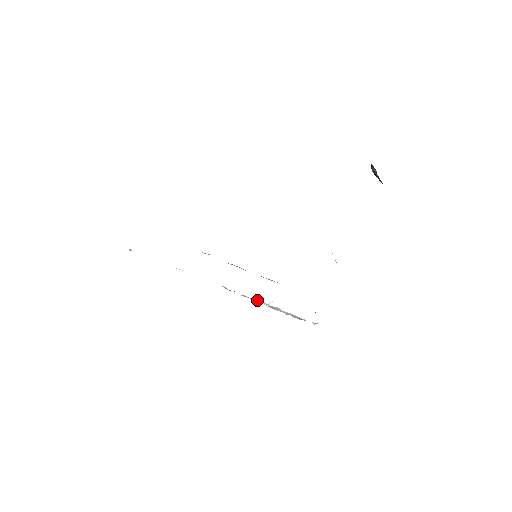
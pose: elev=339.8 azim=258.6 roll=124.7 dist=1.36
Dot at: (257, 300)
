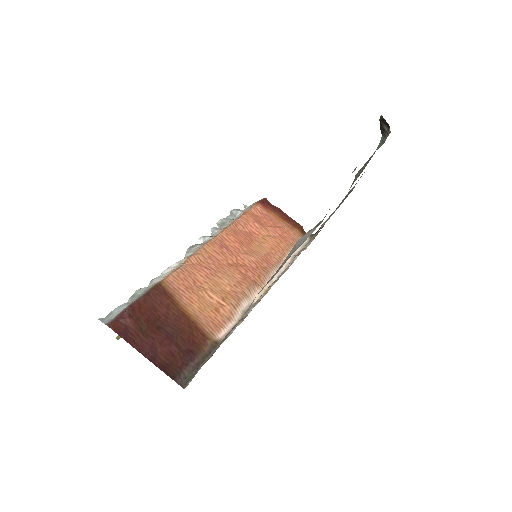
Dot at: (213, 234)
